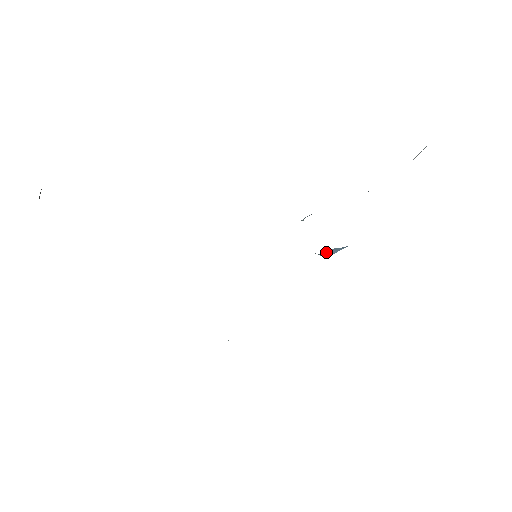
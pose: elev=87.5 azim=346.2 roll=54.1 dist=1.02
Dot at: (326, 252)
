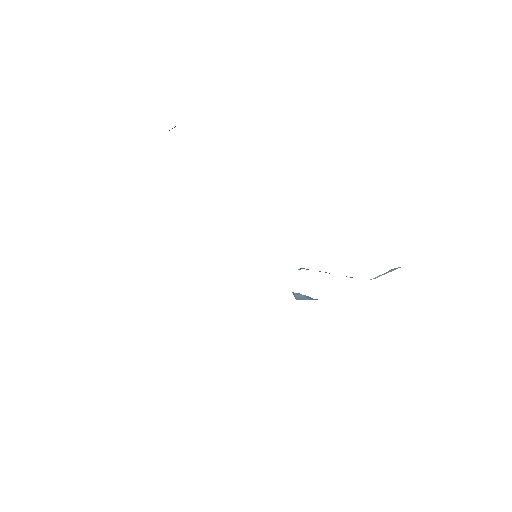
Dot at: (299, 295)
